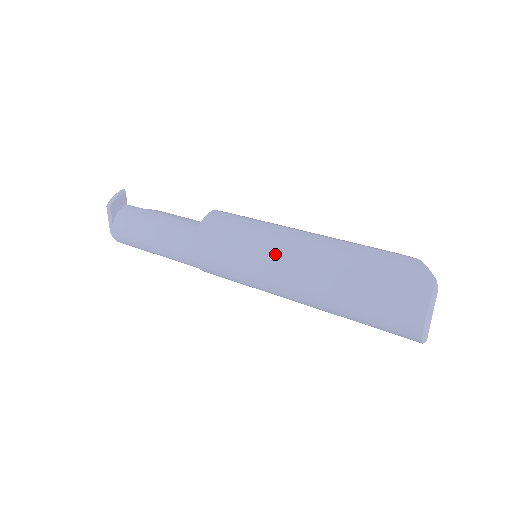
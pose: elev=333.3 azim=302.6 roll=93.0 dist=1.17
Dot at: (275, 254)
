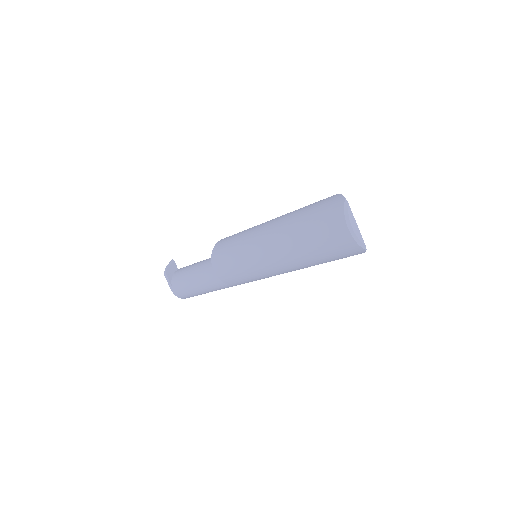
Dot at: (255, 241)
